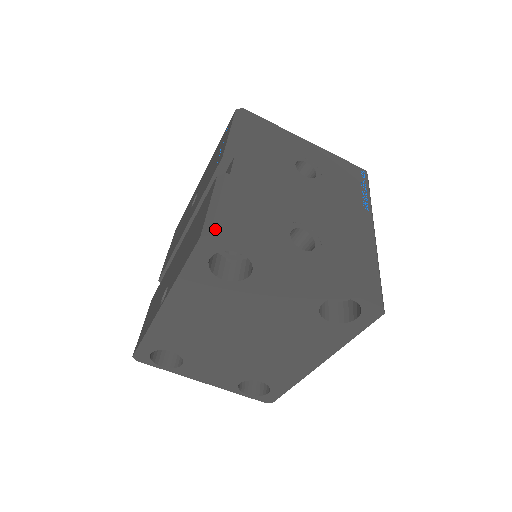
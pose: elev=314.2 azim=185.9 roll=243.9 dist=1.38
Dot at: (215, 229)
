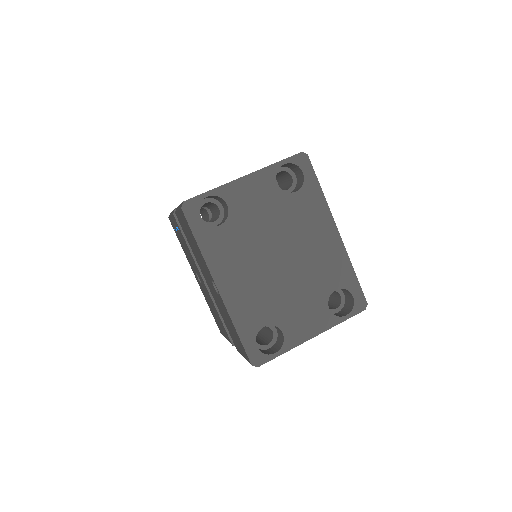
Dot at: occluded
